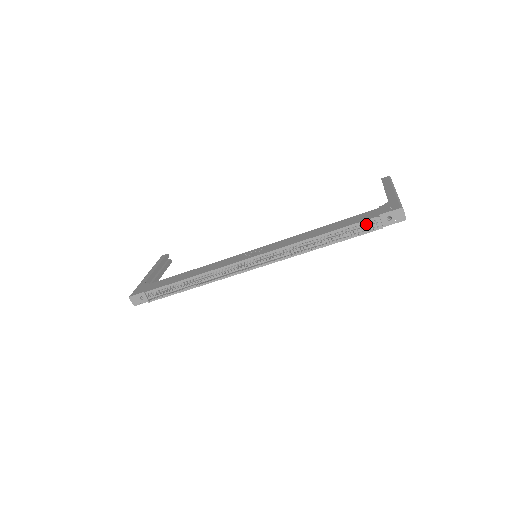
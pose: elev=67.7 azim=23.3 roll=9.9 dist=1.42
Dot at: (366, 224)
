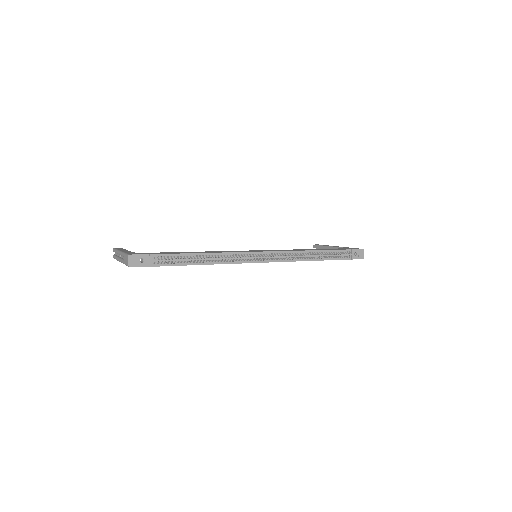
Dot at: (344, 253)
